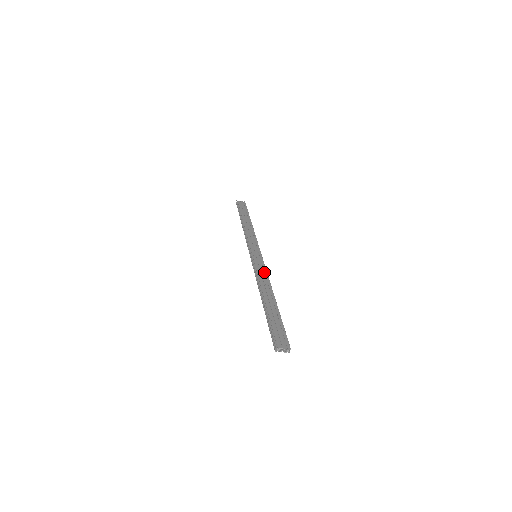
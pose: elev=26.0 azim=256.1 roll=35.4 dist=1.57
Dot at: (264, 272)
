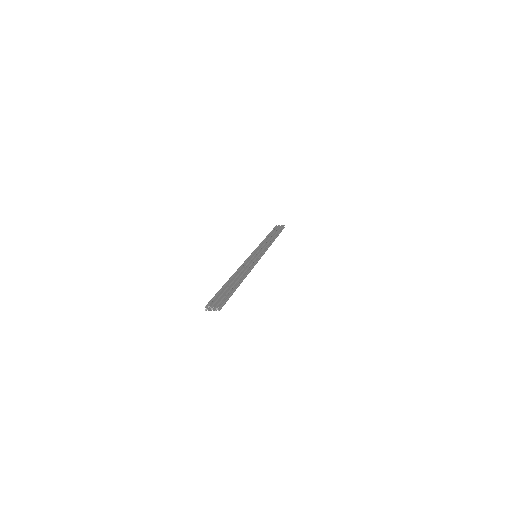
Dot at: (250, 264)
